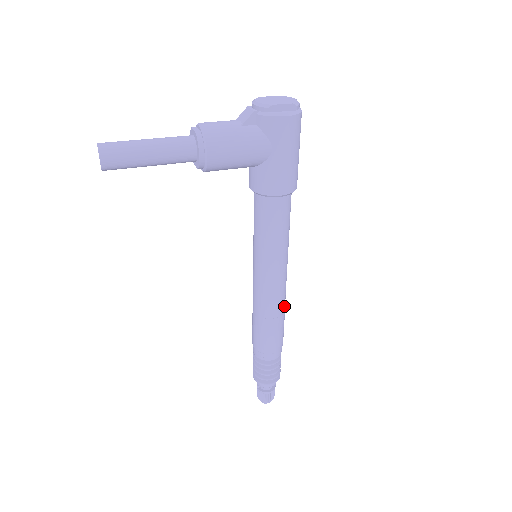
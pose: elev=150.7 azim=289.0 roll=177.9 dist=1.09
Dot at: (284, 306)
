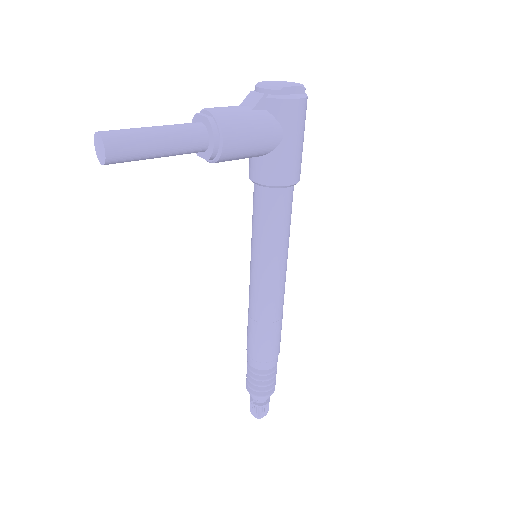
Dot at: occluded
